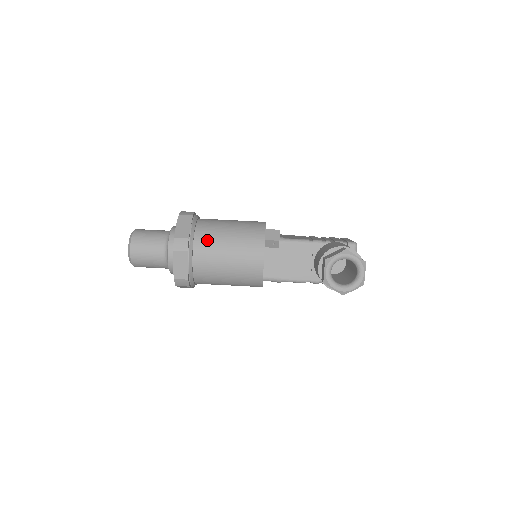
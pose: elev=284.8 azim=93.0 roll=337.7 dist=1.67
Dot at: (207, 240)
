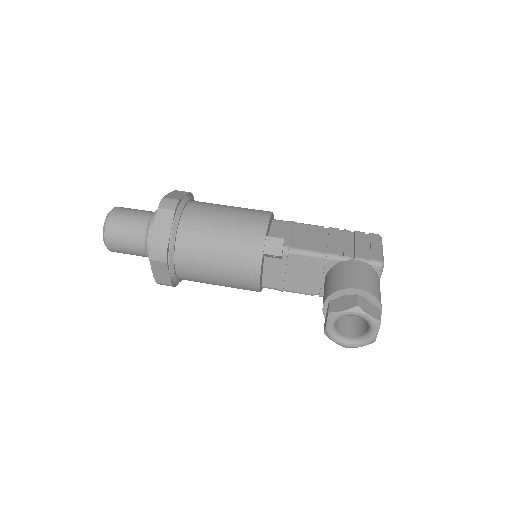
Dot at: (191, 247)
